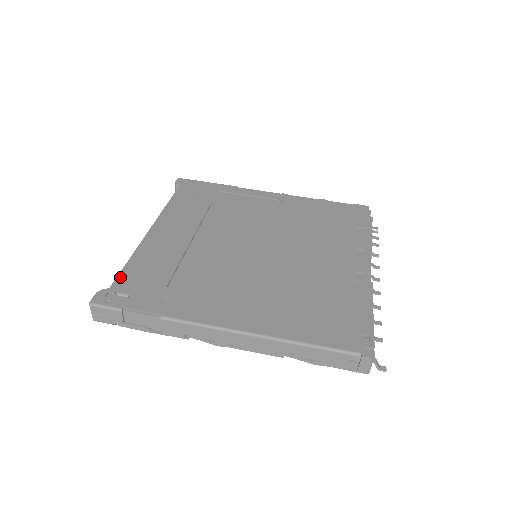
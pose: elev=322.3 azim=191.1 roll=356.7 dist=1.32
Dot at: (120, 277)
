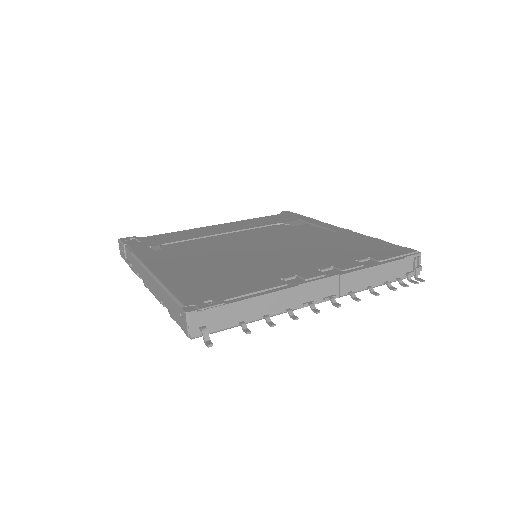
Dot at: (154, 236)
